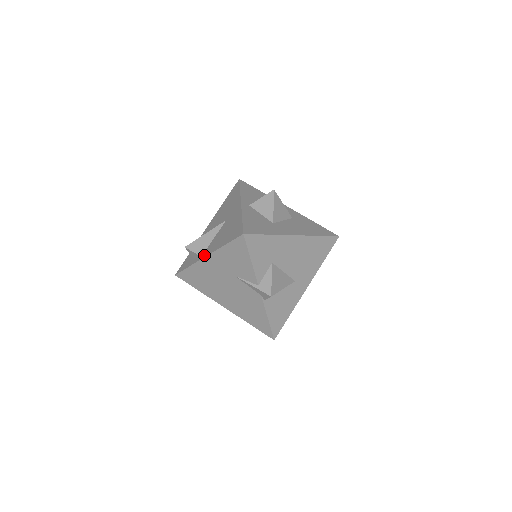
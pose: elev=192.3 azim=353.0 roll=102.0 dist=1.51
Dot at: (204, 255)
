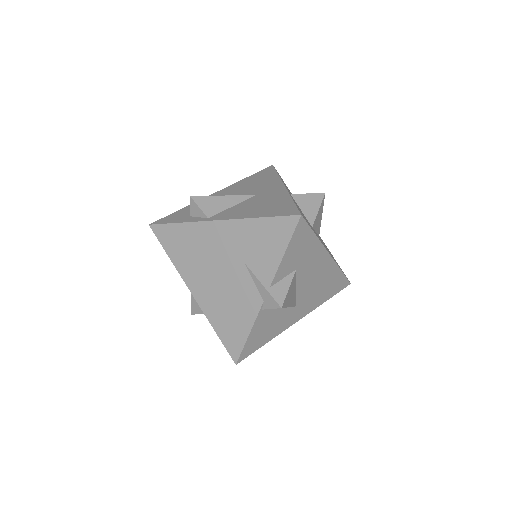
Dot at: (215, 218)
